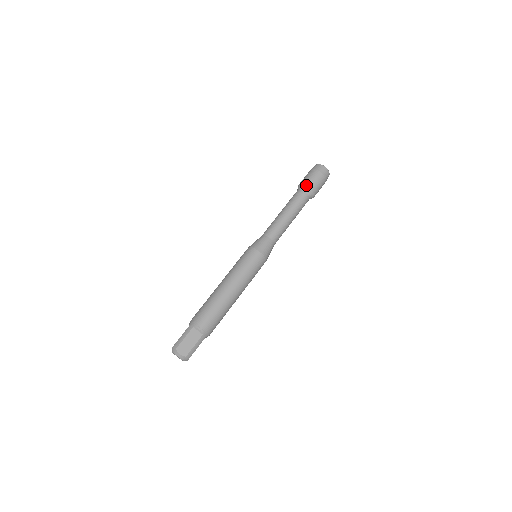
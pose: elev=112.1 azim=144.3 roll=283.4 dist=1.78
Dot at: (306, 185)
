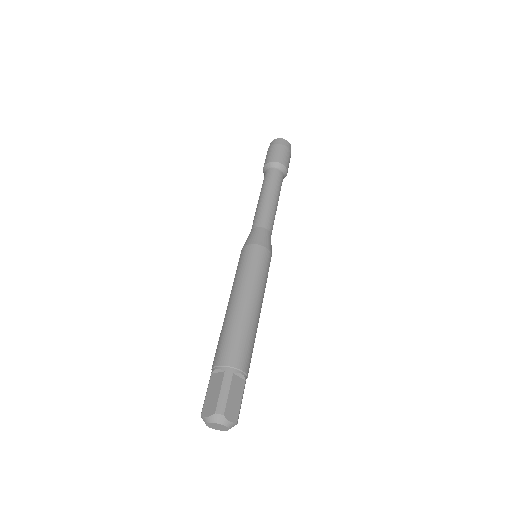
Dot at: (282, 163)
